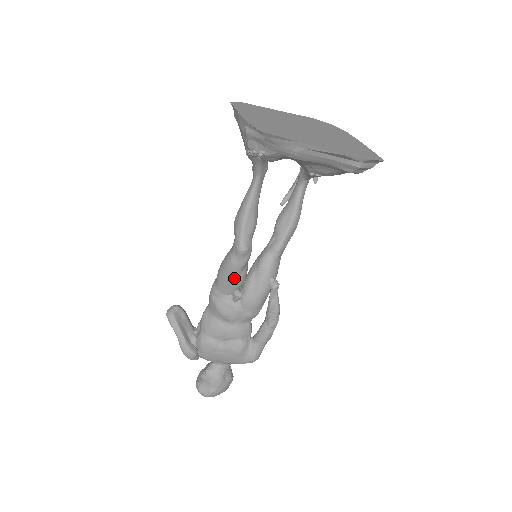
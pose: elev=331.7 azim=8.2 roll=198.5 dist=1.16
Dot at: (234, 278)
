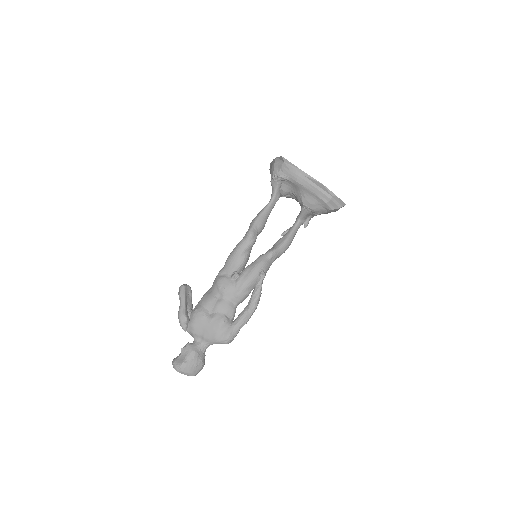
Dot at: (238, 257)
